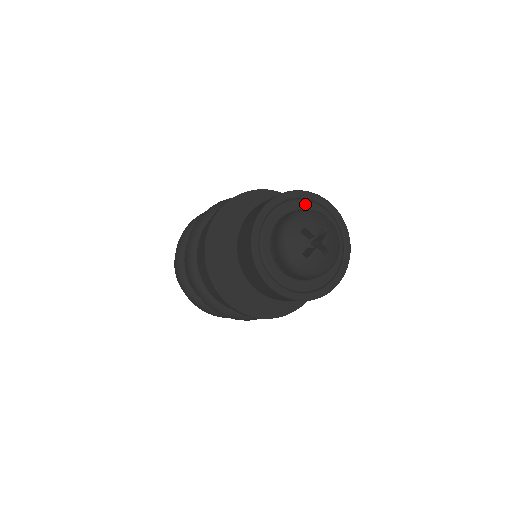
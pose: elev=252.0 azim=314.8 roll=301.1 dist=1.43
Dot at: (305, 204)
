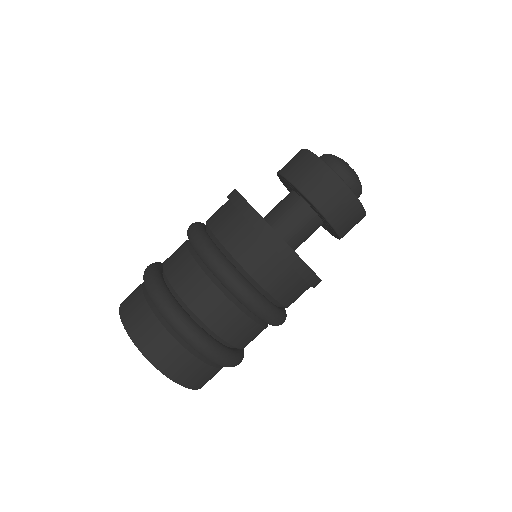
Dot at: occluded
